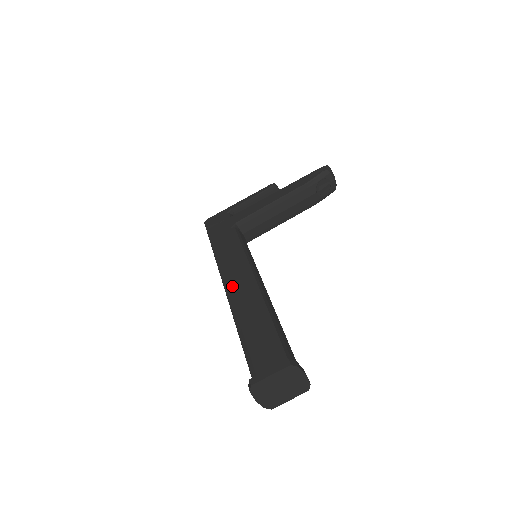
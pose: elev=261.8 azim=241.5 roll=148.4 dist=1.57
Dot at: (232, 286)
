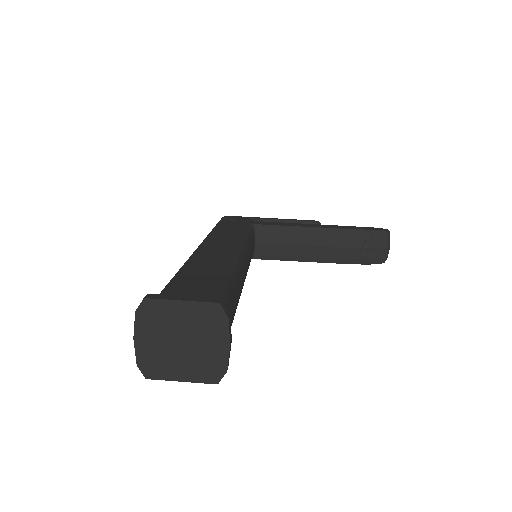
Dot at: (209, 246)
